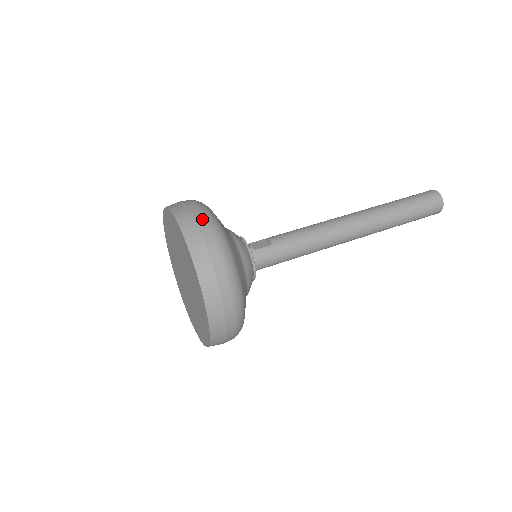
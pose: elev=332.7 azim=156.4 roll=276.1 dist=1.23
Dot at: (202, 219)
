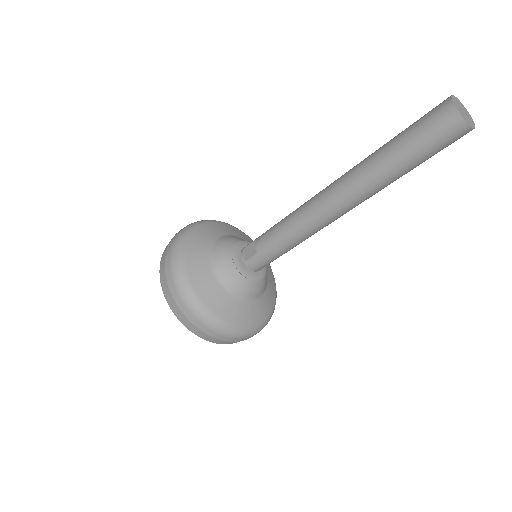
Dot at: (172, 285)
